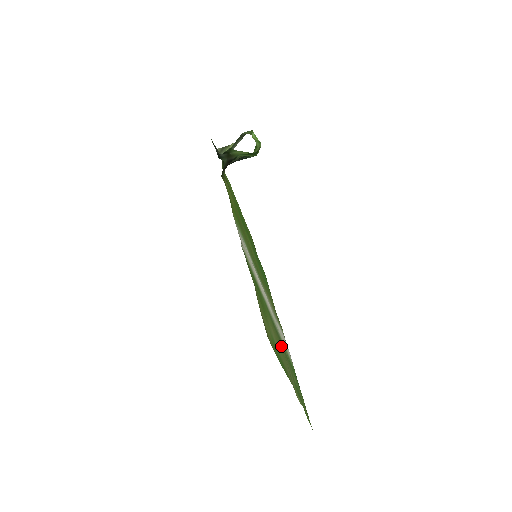
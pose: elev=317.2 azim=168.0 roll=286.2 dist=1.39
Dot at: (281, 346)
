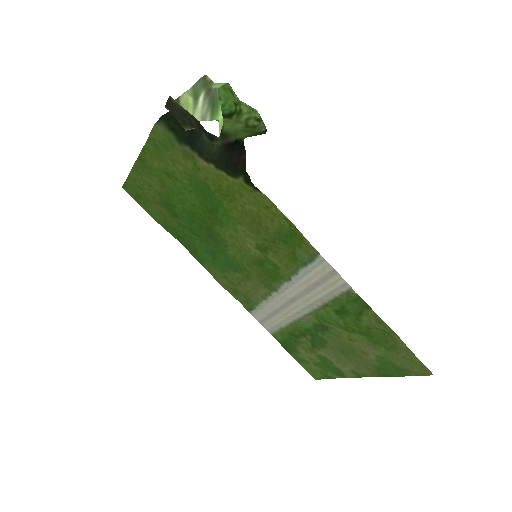
Dot at: (335, 345)
